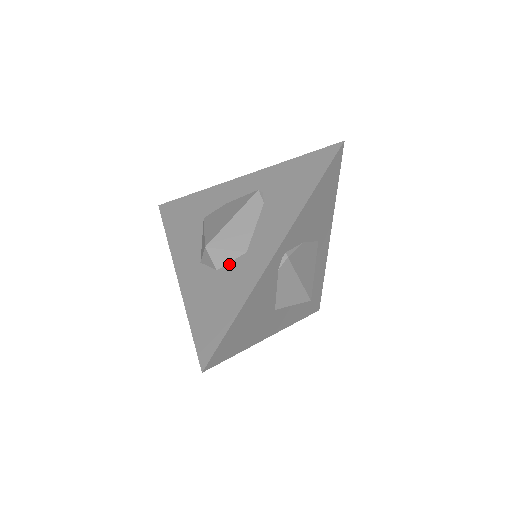
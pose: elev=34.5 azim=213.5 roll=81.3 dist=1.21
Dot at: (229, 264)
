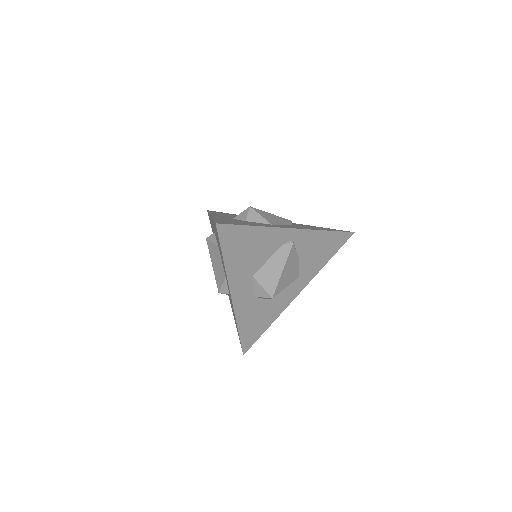
Dot at: (256, 222)
